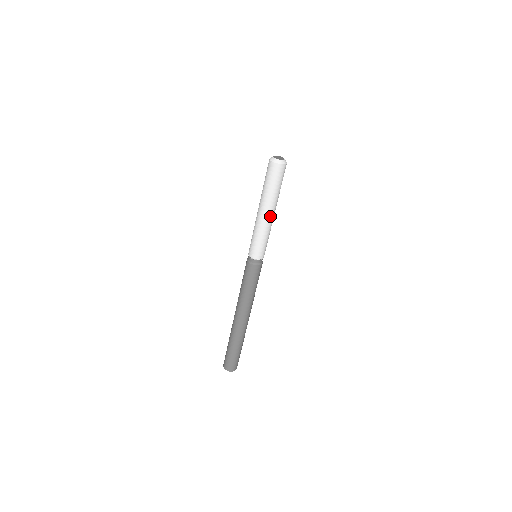
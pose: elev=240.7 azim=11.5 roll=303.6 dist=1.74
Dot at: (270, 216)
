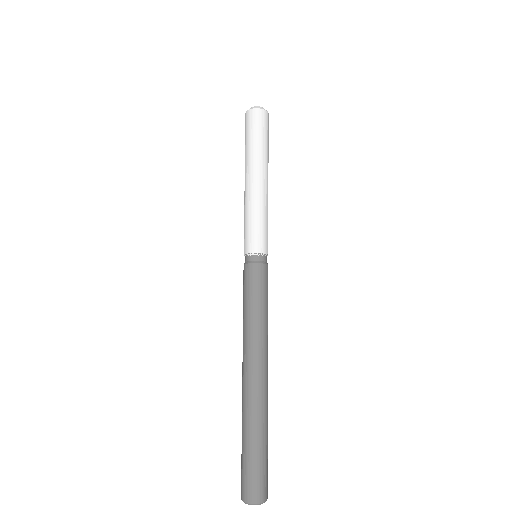
Dot at: (255, 182)
